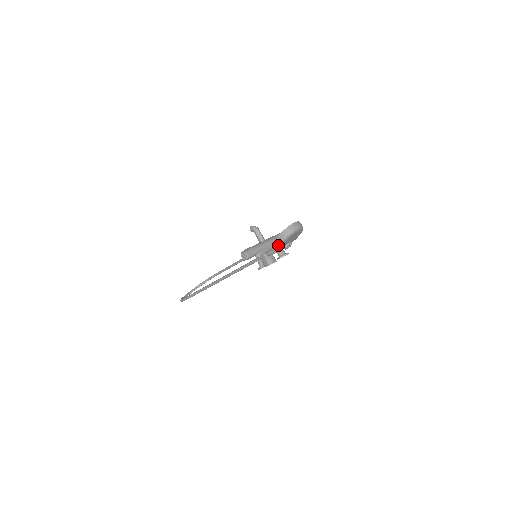
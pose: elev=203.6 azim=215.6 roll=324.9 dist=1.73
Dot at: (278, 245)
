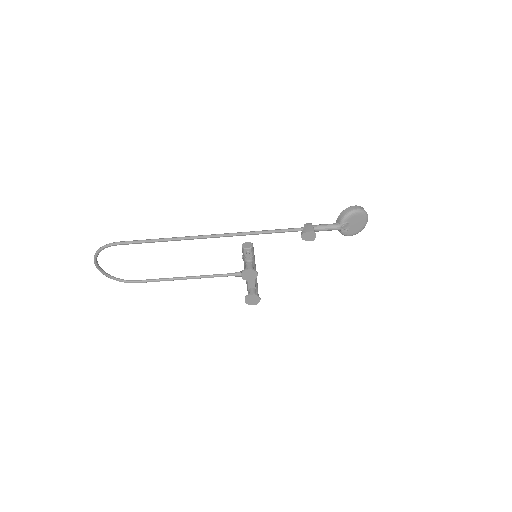
Dot at: (348, 212)
